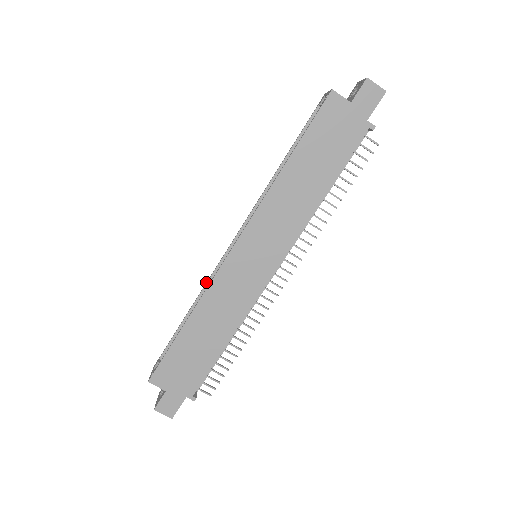
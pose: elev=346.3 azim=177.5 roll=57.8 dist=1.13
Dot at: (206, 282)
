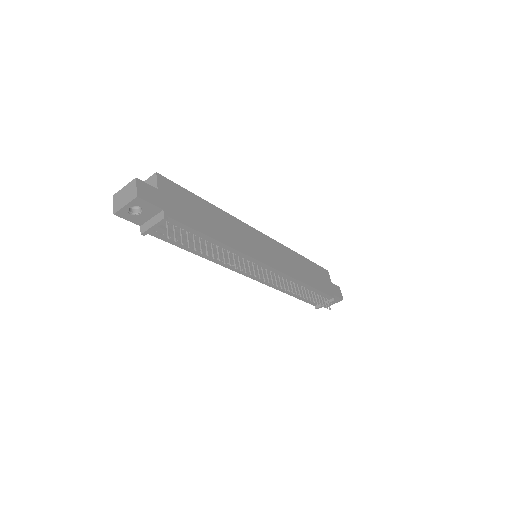
Dot at: occluded
